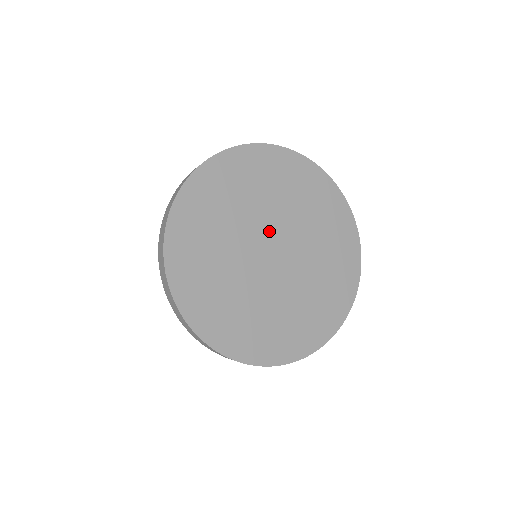
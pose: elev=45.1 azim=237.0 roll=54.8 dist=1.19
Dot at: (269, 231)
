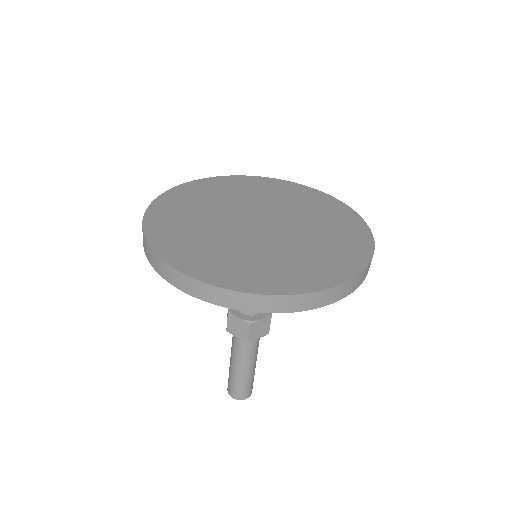
Dot at: (248, 213)
